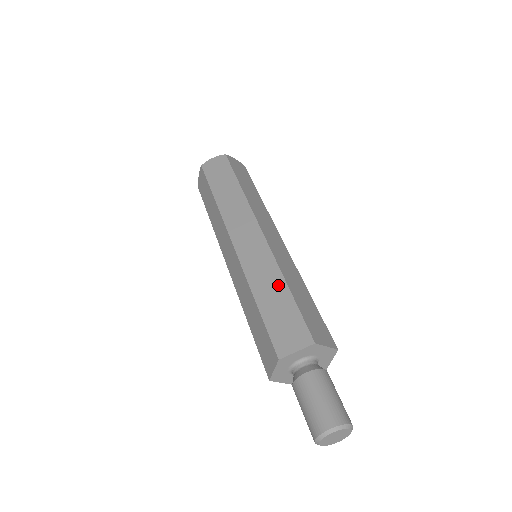
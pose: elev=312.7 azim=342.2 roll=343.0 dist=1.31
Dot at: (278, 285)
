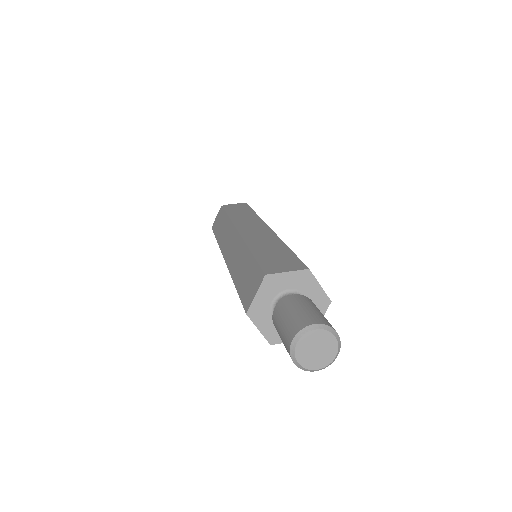
Dot at: (245, 257)
